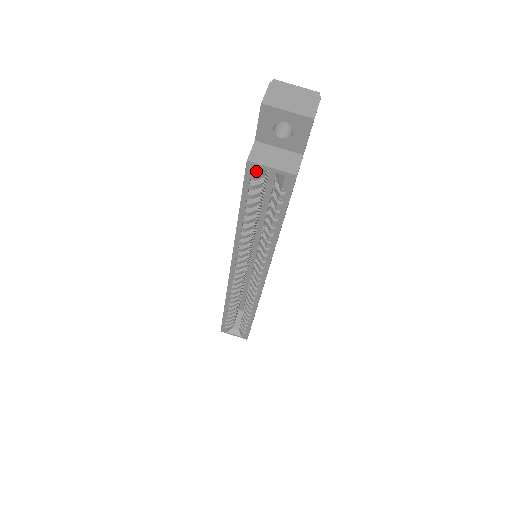
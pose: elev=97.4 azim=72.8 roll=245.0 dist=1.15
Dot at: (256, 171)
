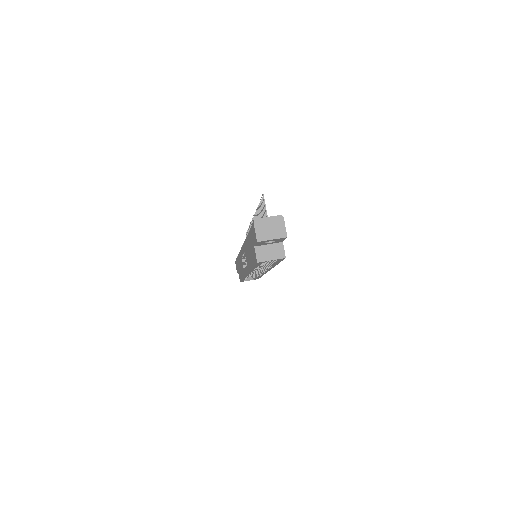
Dot at: (262, 262)
